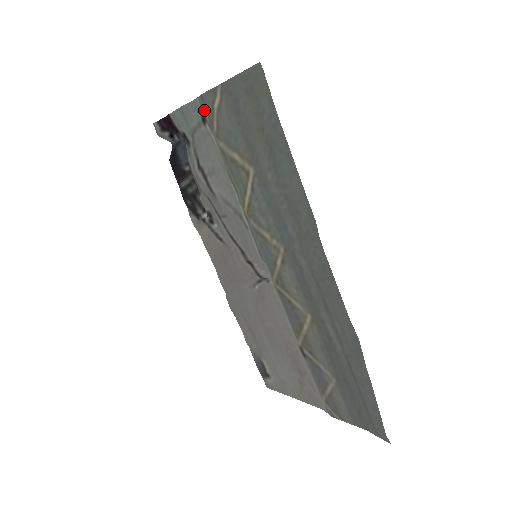
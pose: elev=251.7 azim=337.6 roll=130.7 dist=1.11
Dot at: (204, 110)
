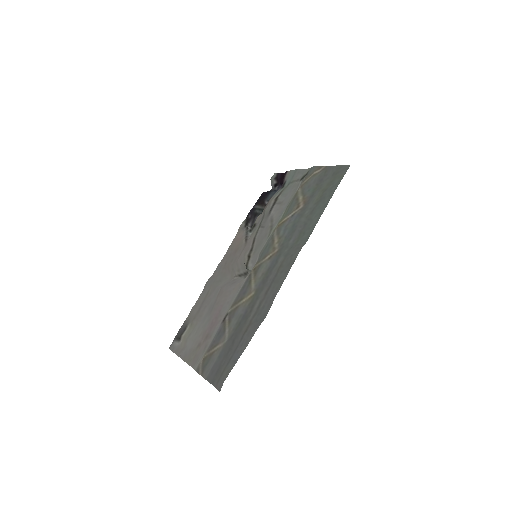
Dot at: (307, 173)
